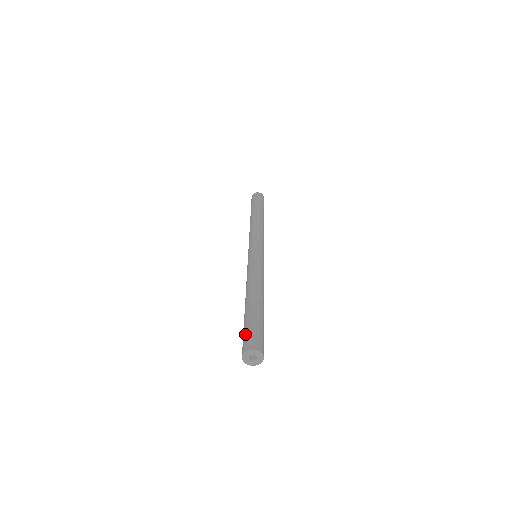
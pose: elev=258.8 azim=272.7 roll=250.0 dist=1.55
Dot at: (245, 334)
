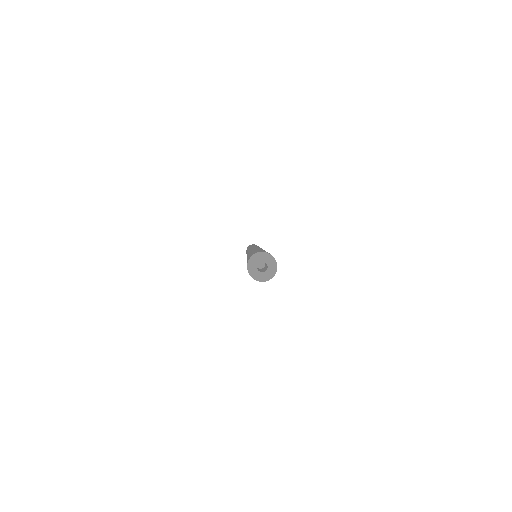
Dot at: (248, 258)
